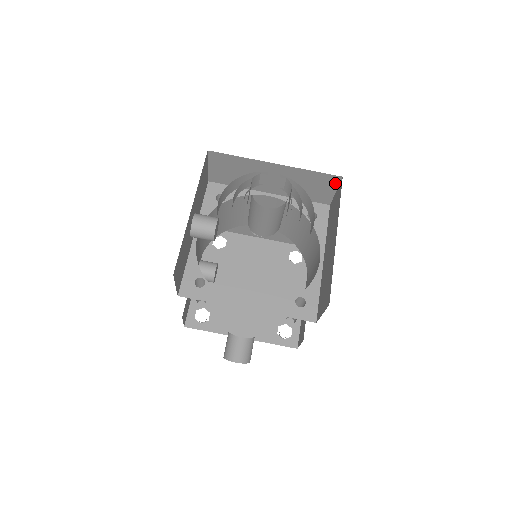
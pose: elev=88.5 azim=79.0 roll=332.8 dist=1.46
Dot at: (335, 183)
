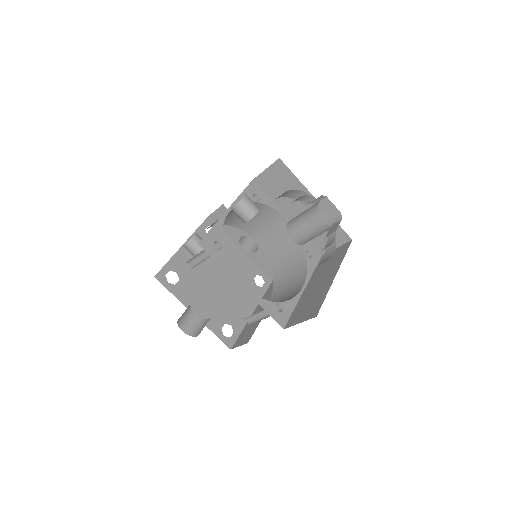
Dot at: (342, 241)
